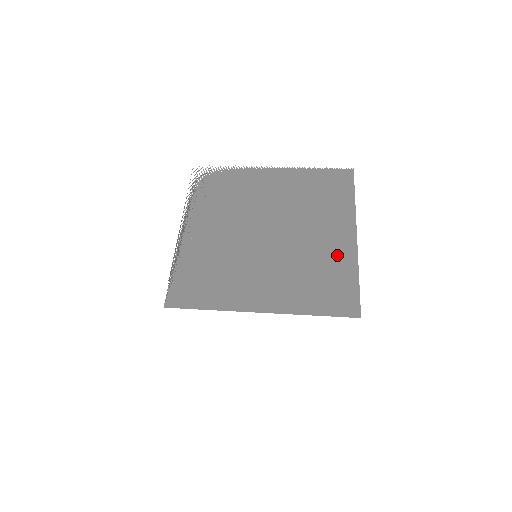
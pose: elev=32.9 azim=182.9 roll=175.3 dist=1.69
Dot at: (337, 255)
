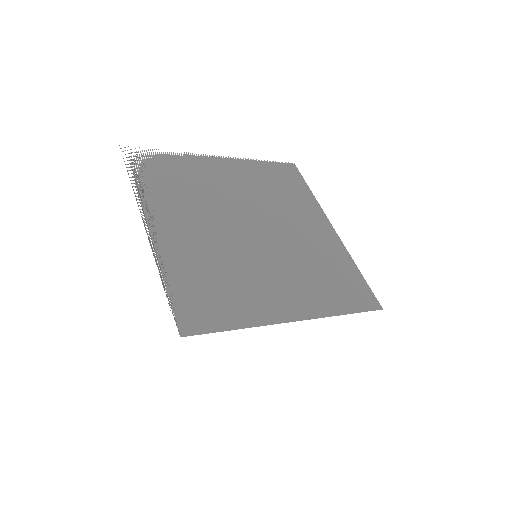
Dot at: (330, 249)
